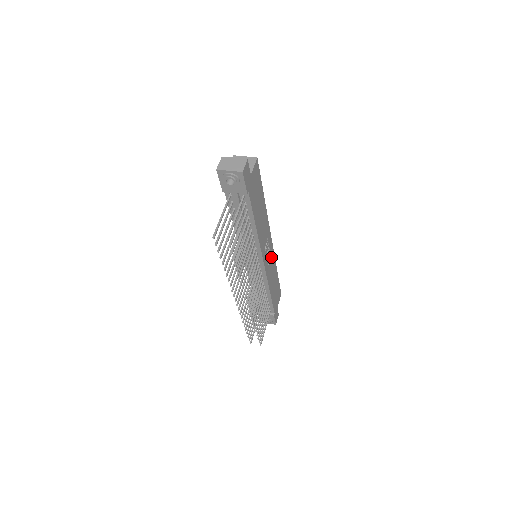
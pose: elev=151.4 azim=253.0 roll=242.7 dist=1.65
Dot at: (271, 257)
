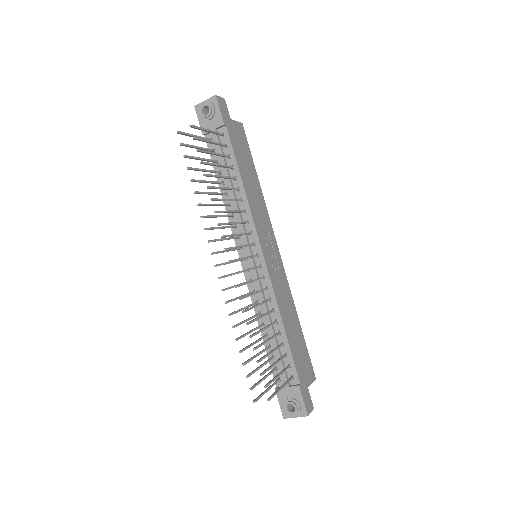
Dot at: (280, 274)
